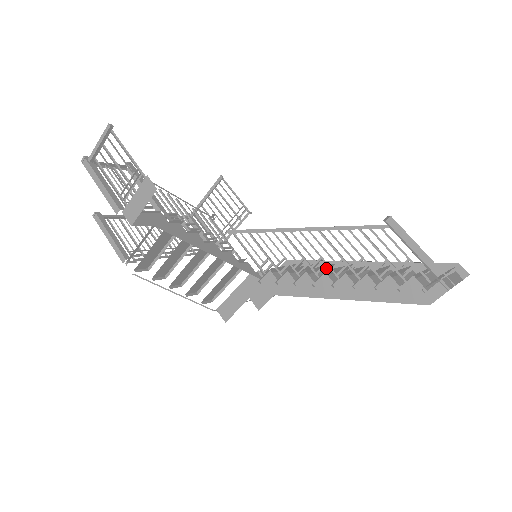
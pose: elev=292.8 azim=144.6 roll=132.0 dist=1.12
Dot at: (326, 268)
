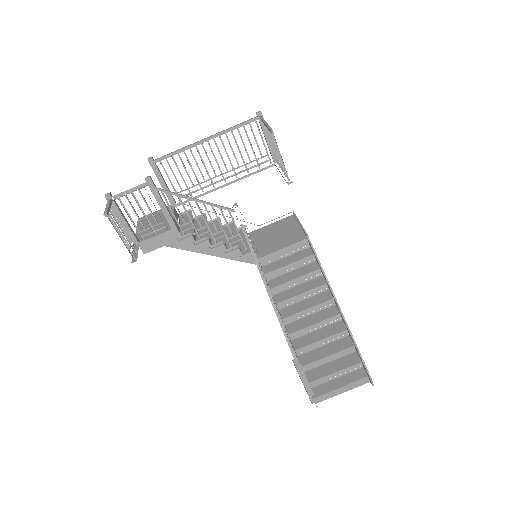
Dot at: (312, 283)
